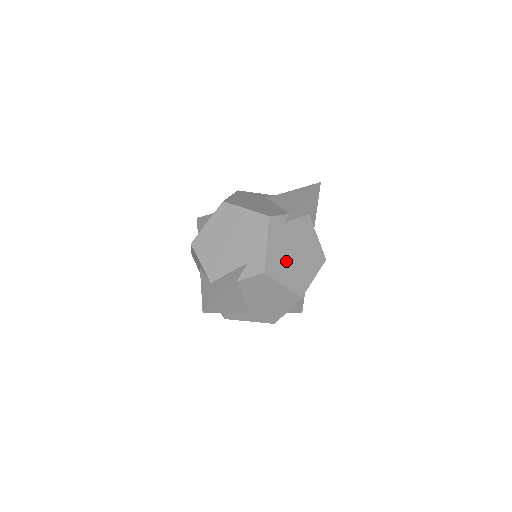
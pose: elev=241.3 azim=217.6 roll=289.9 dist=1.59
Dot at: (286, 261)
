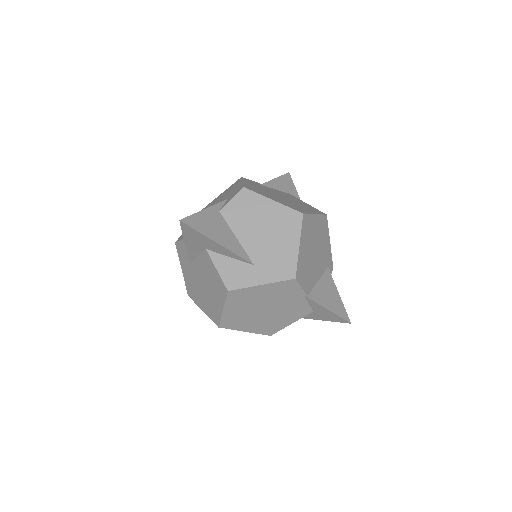
Dot at: (271, 195)
